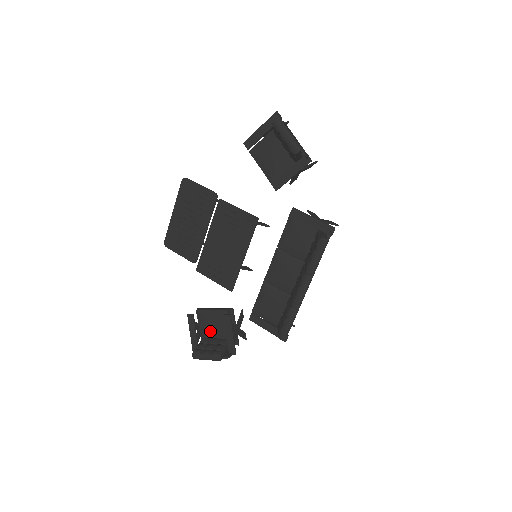
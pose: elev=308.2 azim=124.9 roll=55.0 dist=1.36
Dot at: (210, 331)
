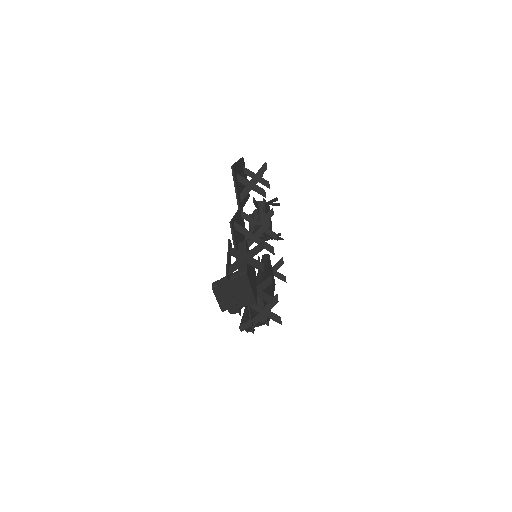
Dot at: occluded
